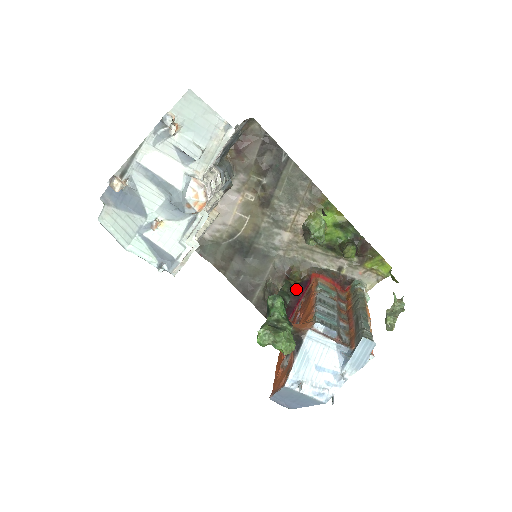
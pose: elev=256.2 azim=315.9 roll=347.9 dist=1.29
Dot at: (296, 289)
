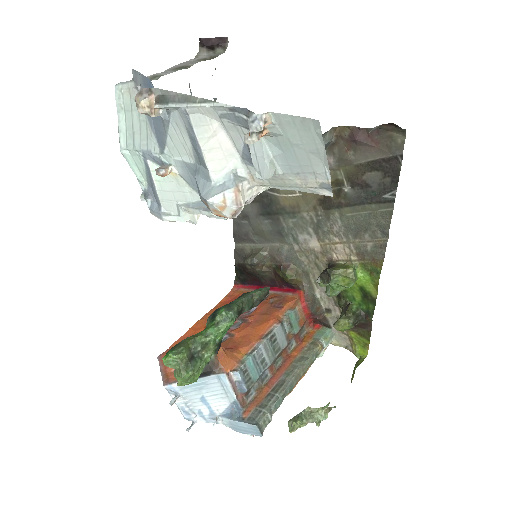
Dot at: (279, 279)
